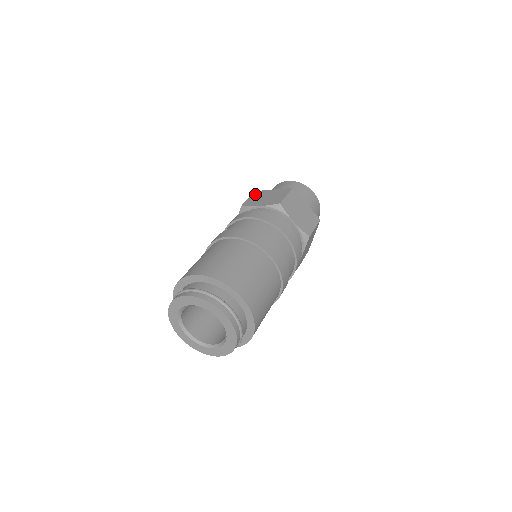
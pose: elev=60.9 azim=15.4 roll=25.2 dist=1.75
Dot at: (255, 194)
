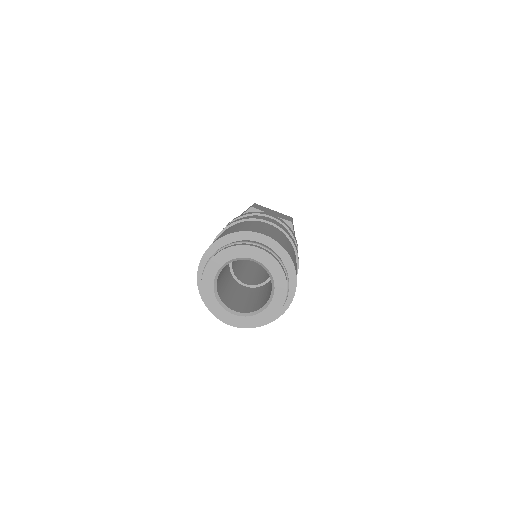
Dot at: (258, 205)
